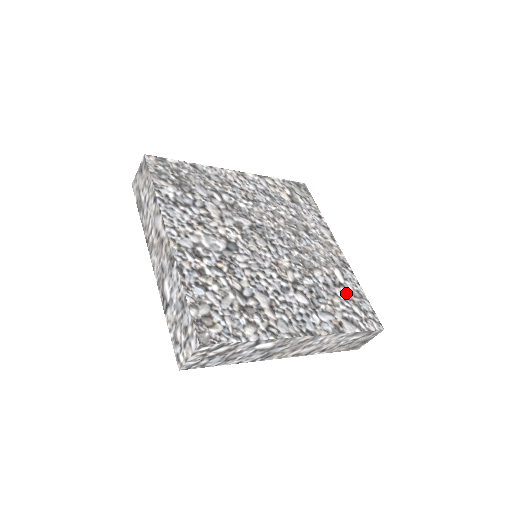
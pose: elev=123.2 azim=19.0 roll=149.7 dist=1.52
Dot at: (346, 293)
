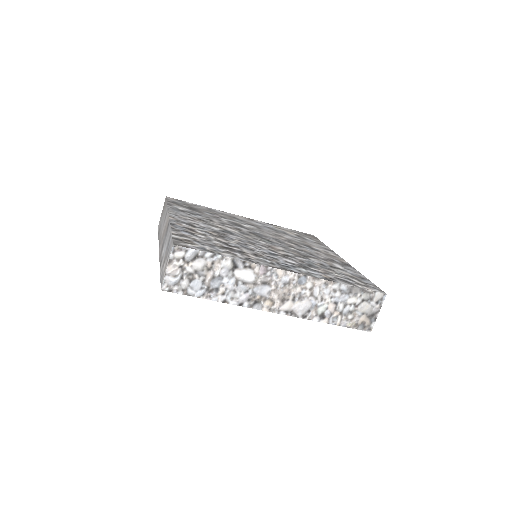
Dot at: (343, 272)
